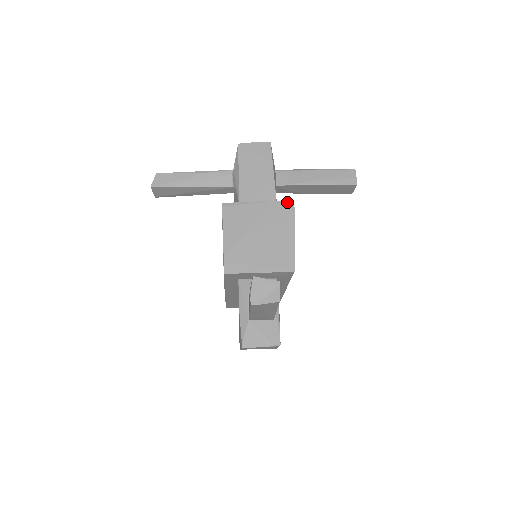
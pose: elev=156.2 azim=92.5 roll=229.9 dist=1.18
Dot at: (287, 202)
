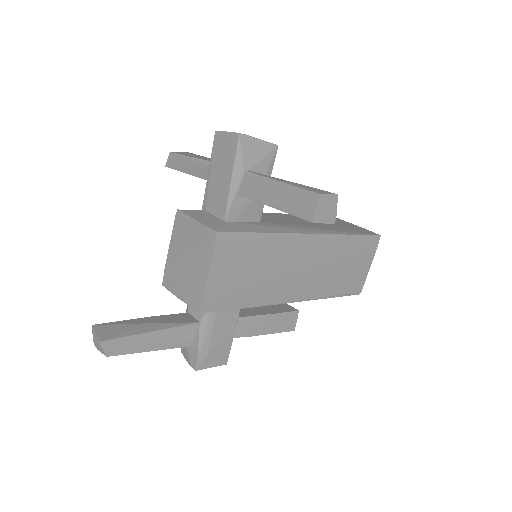
Dot at: (212, 231)
